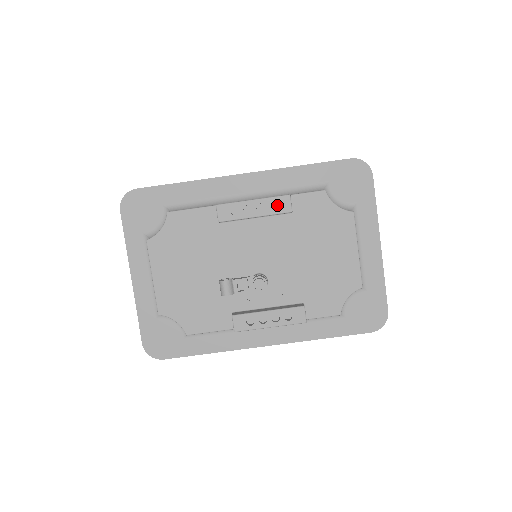
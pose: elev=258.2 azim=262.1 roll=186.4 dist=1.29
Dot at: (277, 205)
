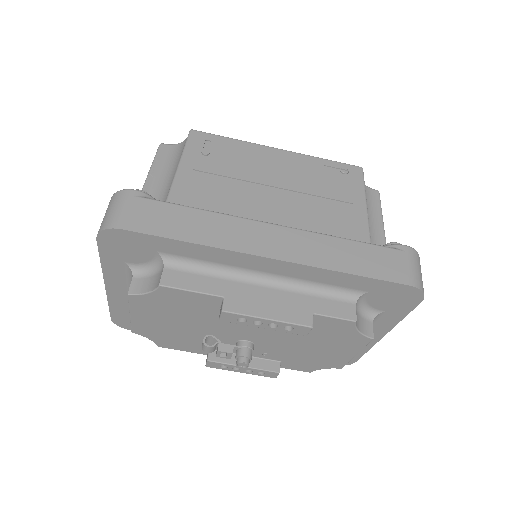
Dot at: (293, 325)
